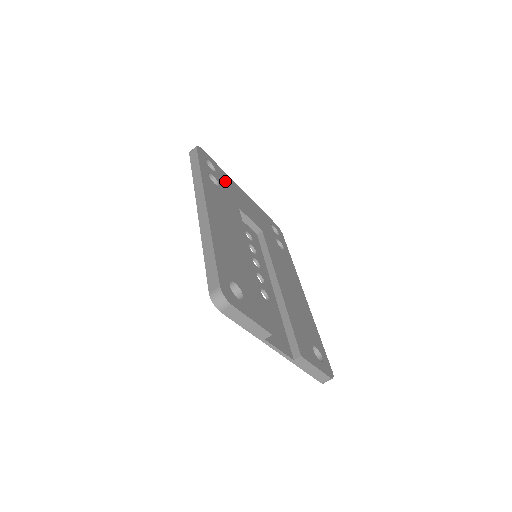
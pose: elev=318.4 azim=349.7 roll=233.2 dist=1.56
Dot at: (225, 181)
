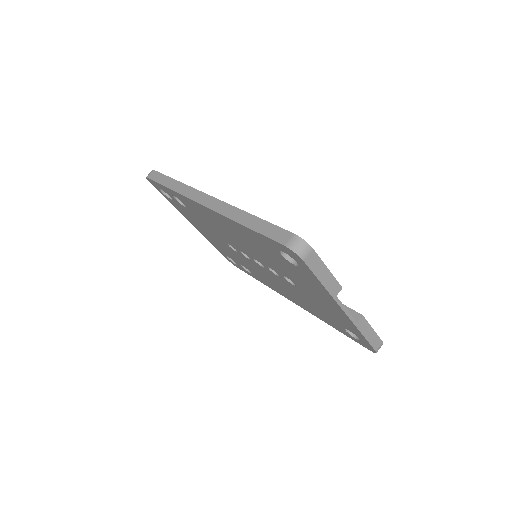
Dot at: occluded
